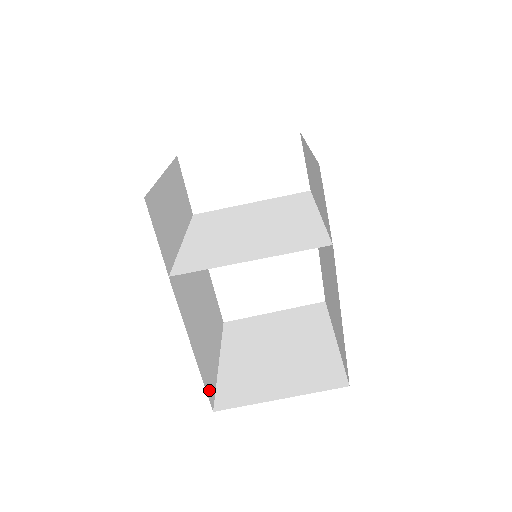
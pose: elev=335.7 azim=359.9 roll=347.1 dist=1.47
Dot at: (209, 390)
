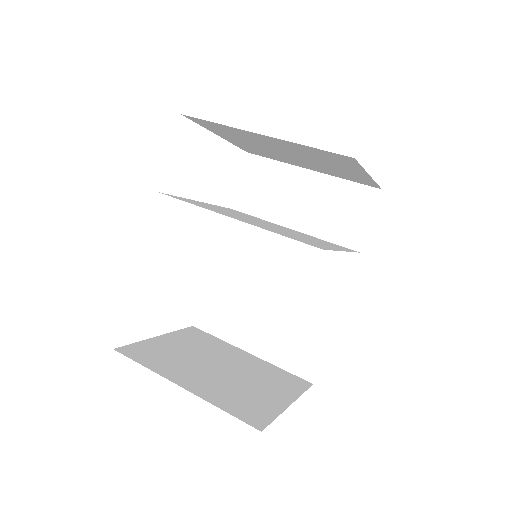
Dot at: occluded
